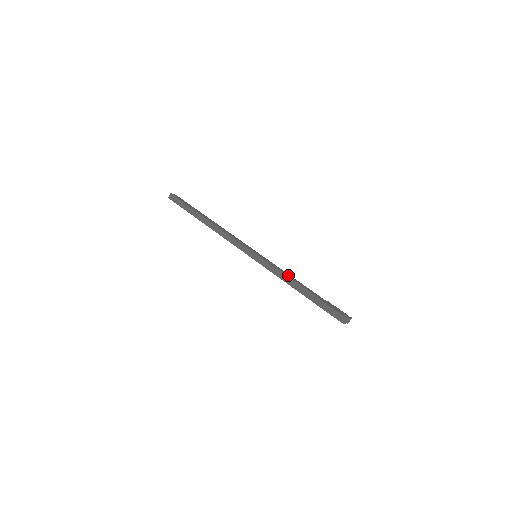
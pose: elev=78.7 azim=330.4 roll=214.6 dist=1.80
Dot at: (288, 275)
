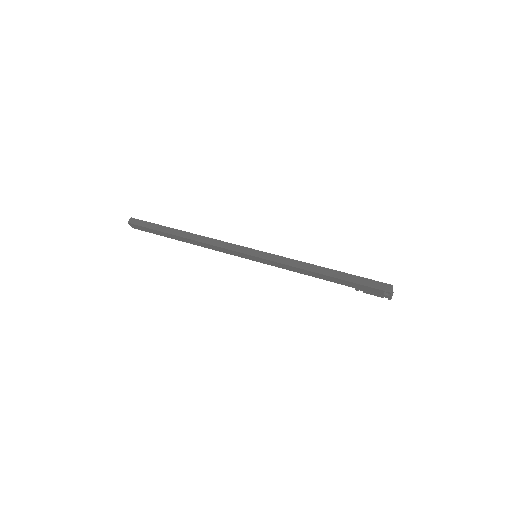
Dot at: occluded
